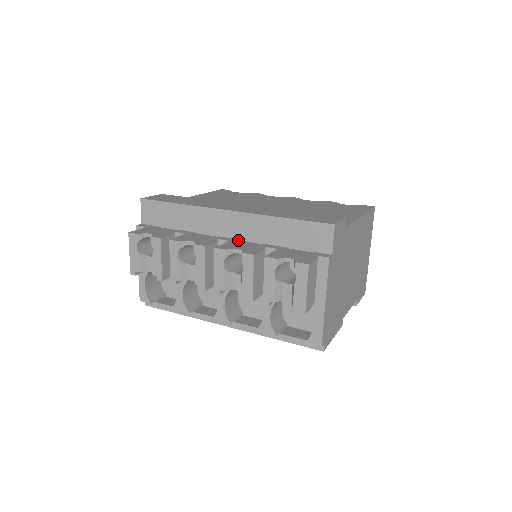
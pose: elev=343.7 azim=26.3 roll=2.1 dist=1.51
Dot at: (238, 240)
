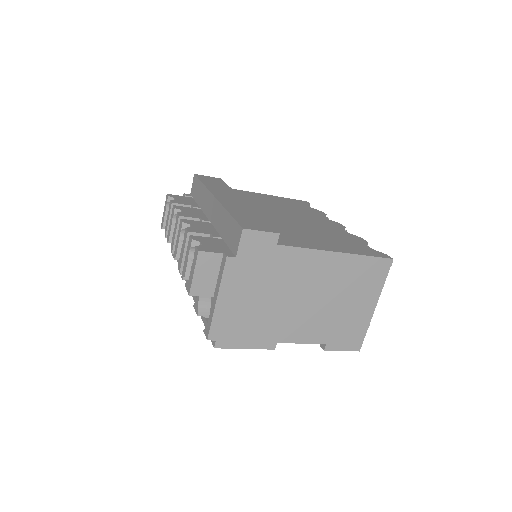
Dot at: (212, 224)
